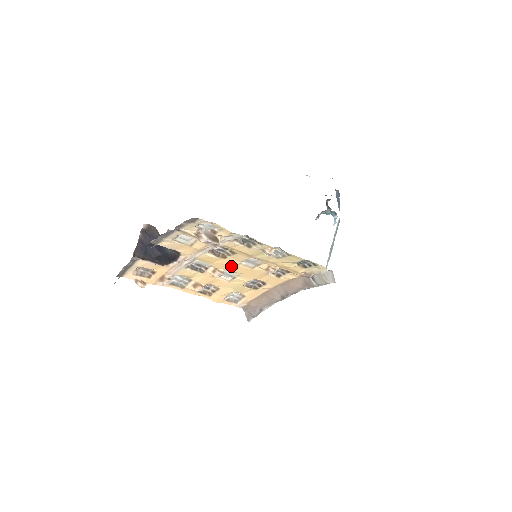
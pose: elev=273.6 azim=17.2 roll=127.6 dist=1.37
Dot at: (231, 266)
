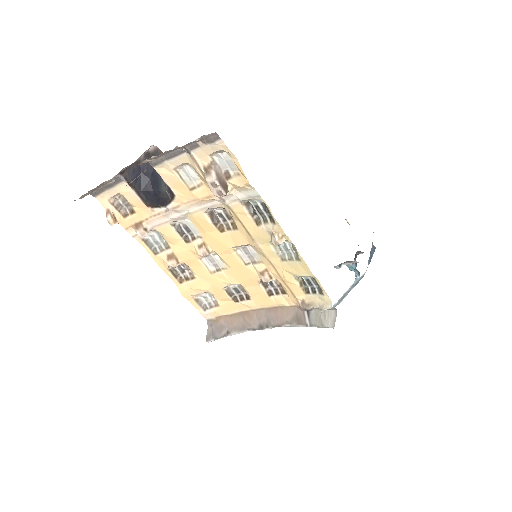
Dot at: (223, 248)
